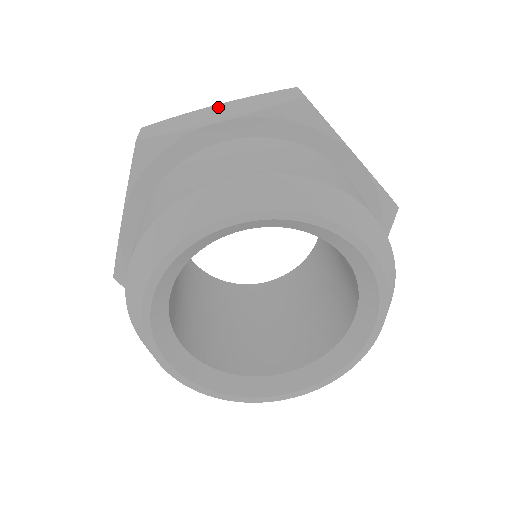
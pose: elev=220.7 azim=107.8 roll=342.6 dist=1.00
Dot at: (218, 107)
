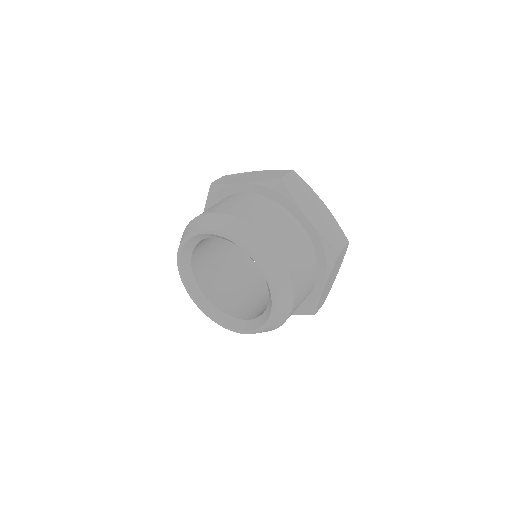
Dot at: (321, 206)
